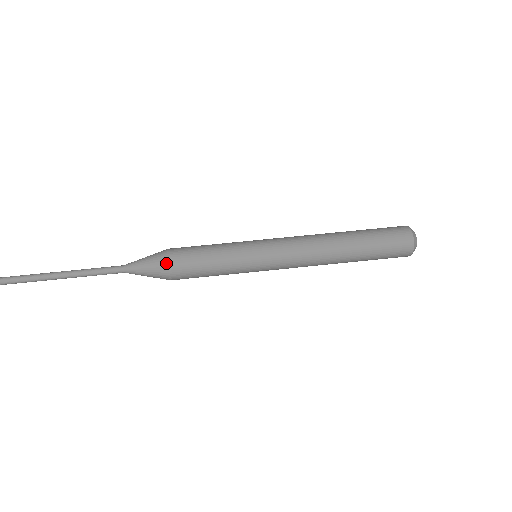
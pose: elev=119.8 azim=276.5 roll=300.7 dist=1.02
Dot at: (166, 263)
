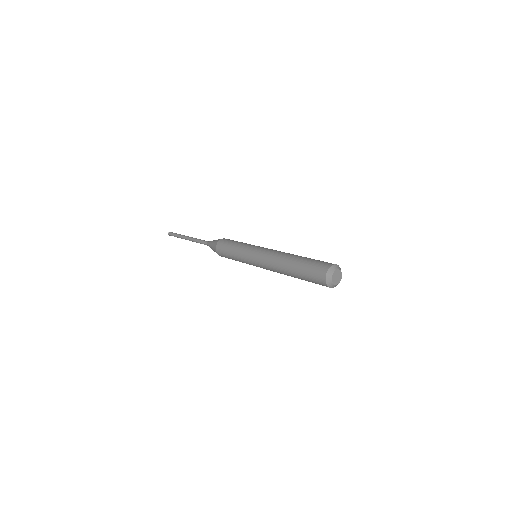
Dot at: (218, 241)
